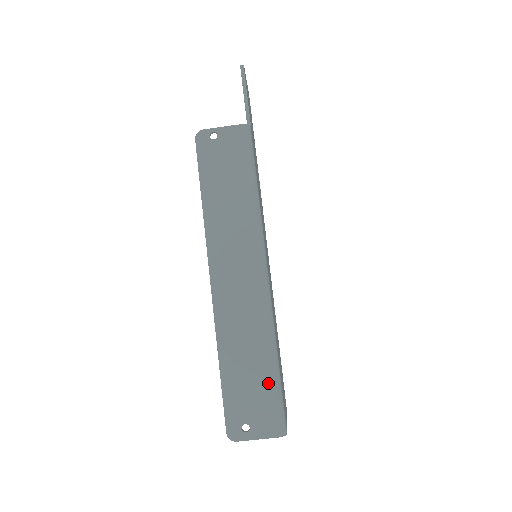
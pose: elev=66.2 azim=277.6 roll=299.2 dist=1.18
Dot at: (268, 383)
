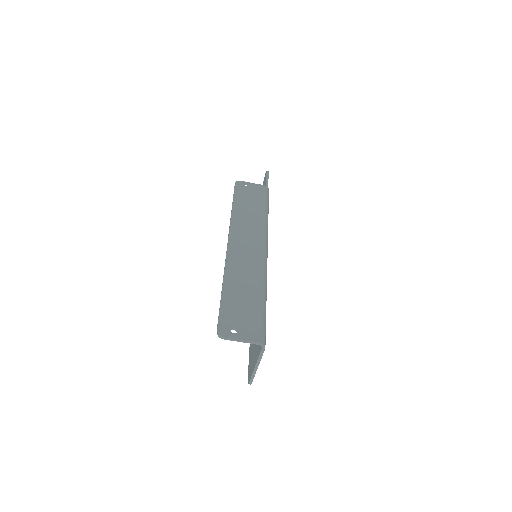
Dot at: (258, 307)
